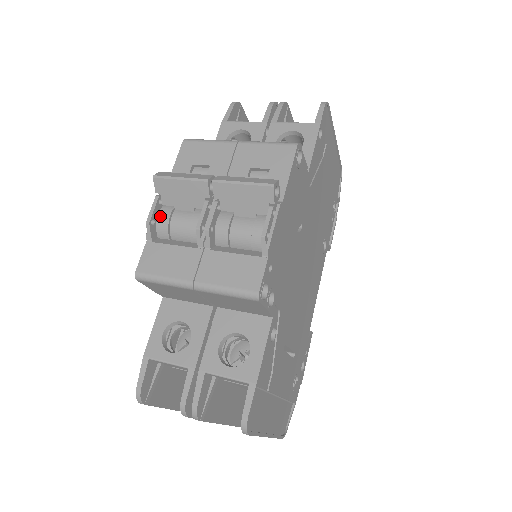
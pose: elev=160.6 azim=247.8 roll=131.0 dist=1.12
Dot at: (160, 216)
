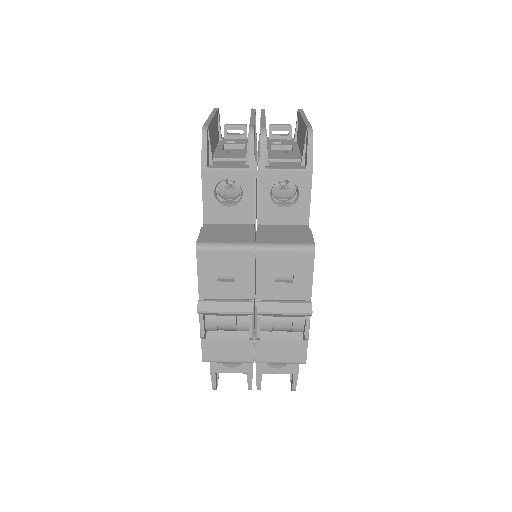
Dot at: (207, 324)
